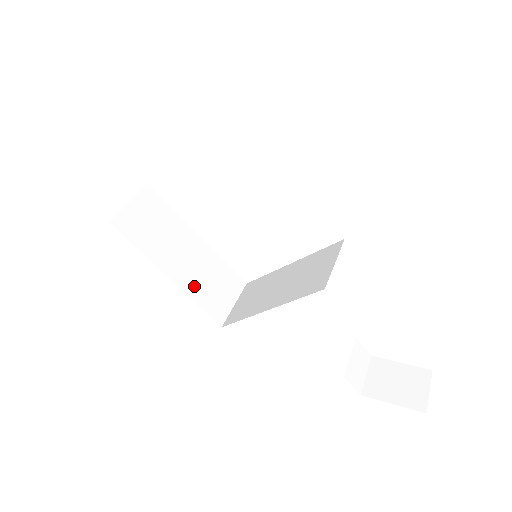
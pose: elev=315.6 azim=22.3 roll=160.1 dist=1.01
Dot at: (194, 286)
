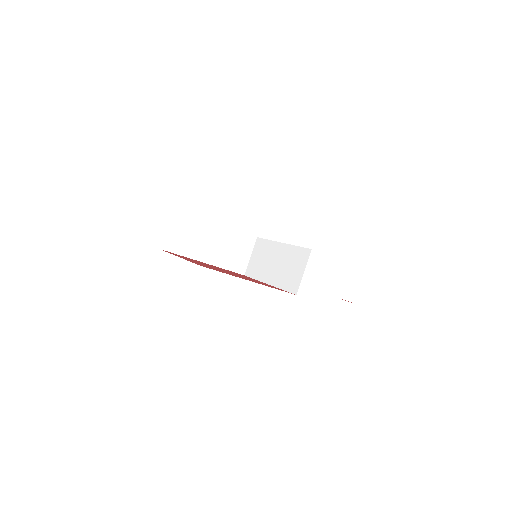
Dot at: (221, 259)
